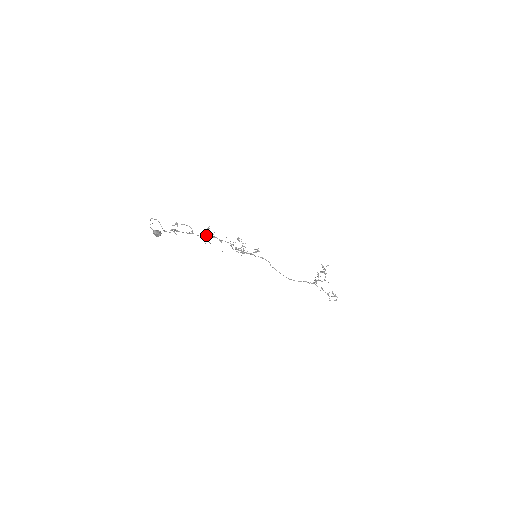
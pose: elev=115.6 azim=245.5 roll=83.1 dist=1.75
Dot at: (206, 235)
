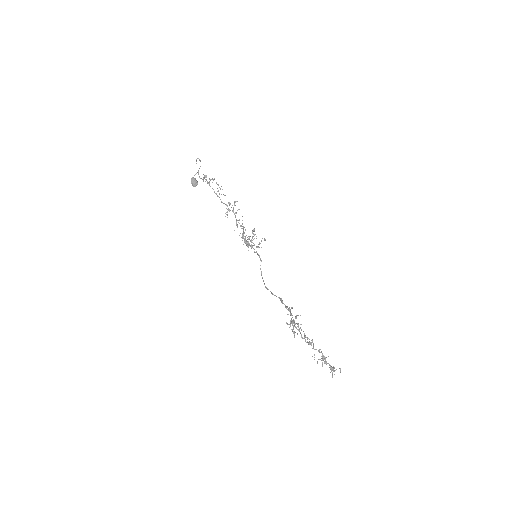
Dot at: occluded
